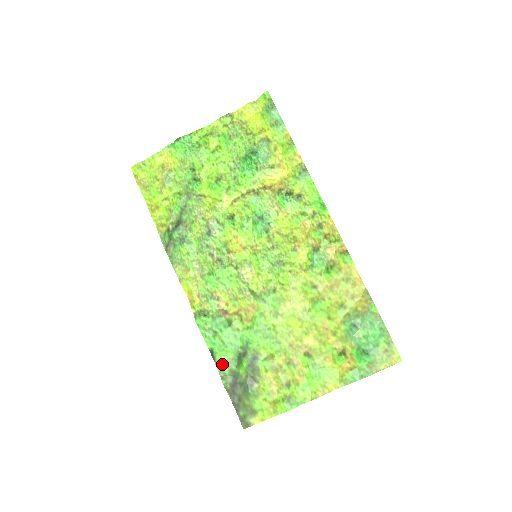
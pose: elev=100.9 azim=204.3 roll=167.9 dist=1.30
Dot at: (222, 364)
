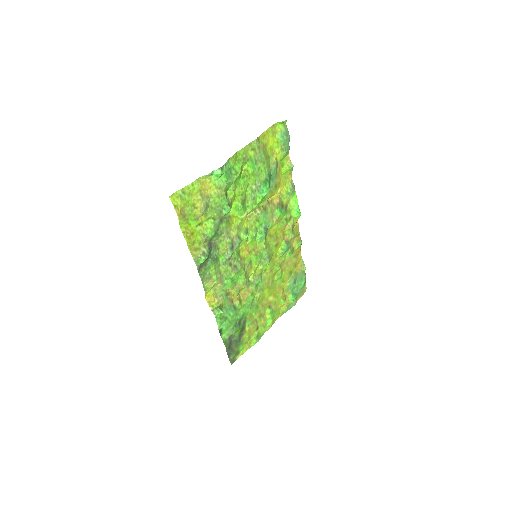
Dot at: (225, 335)
